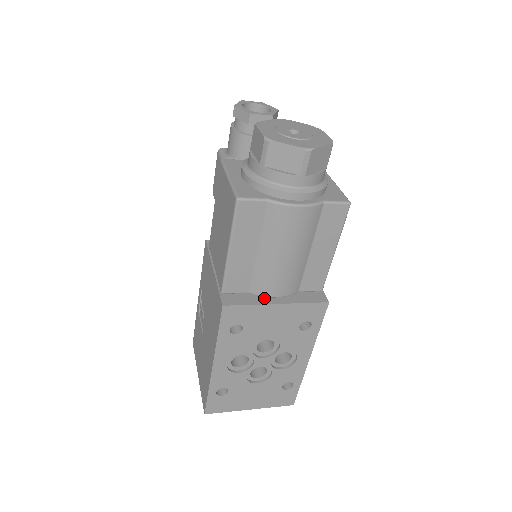
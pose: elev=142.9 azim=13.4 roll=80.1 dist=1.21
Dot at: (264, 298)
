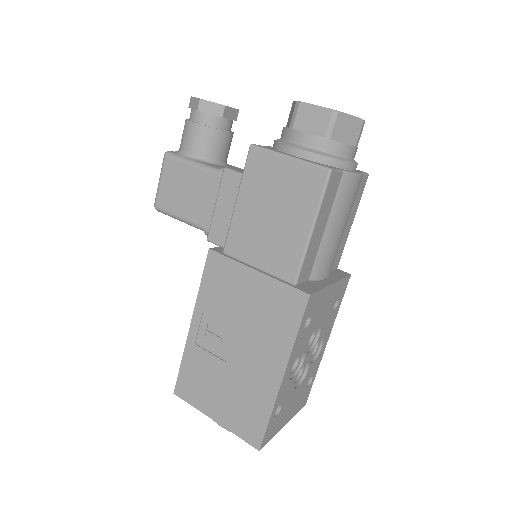
Dot at: (320, 282)
